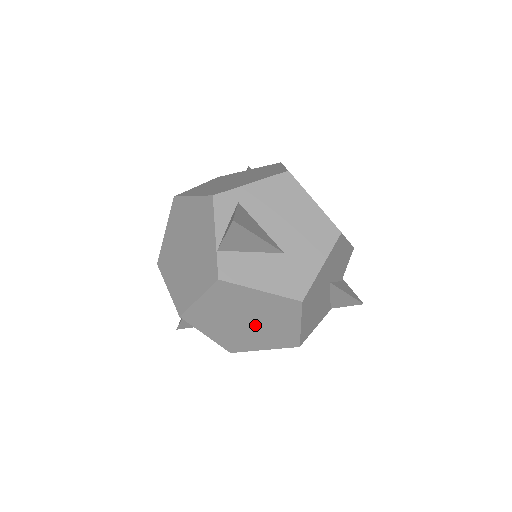
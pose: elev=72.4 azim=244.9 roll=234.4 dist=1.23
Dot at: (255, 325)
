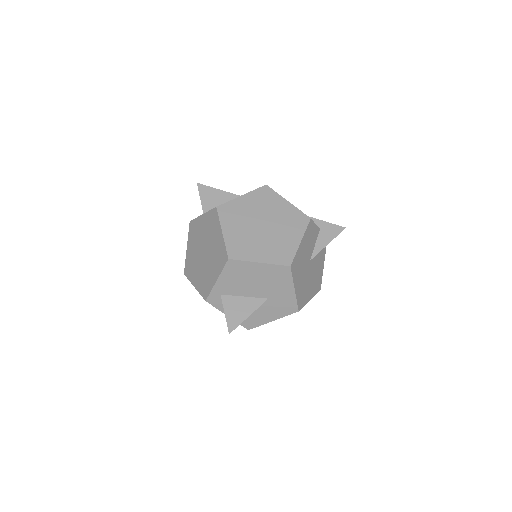
Dot at: occluded
